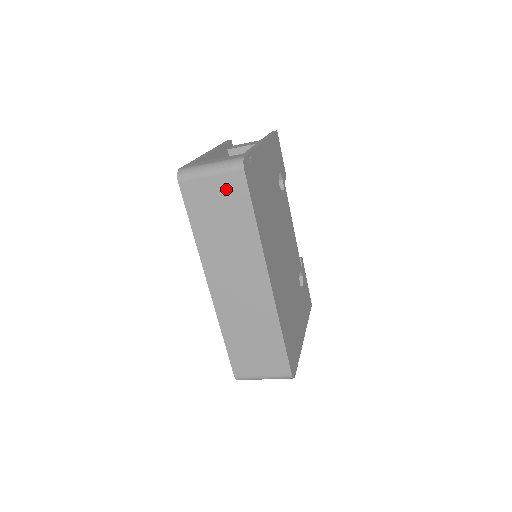
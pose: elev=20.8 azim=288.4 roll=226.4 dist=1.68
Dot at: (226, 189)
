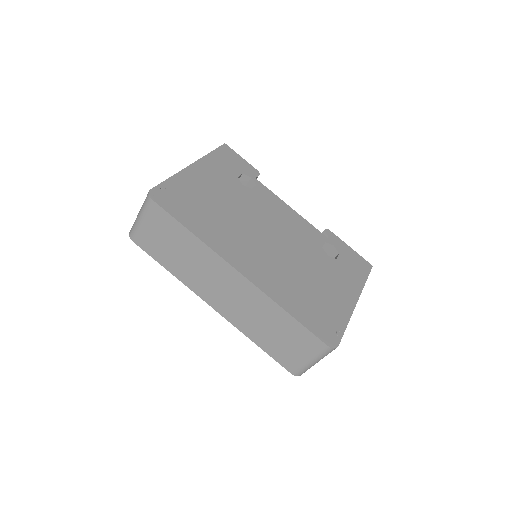
Dot at: (156, 223)
